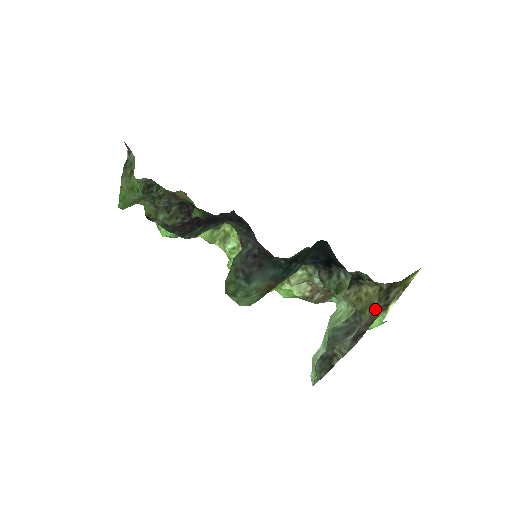
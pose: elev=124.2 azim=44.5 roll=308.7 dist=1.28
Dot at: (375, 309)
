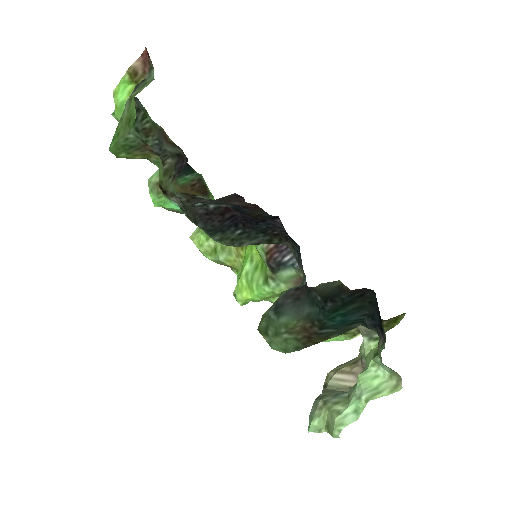
Dot at: occluded
